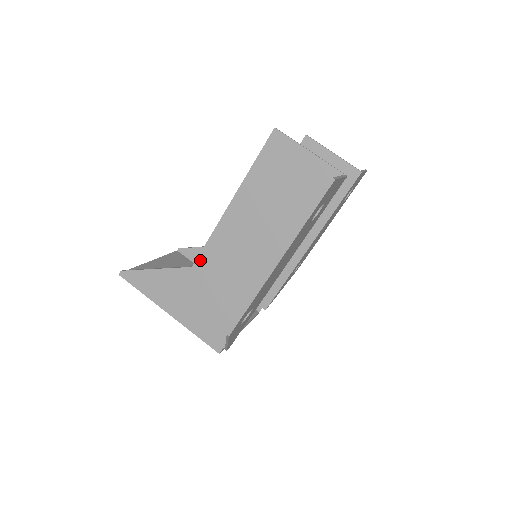
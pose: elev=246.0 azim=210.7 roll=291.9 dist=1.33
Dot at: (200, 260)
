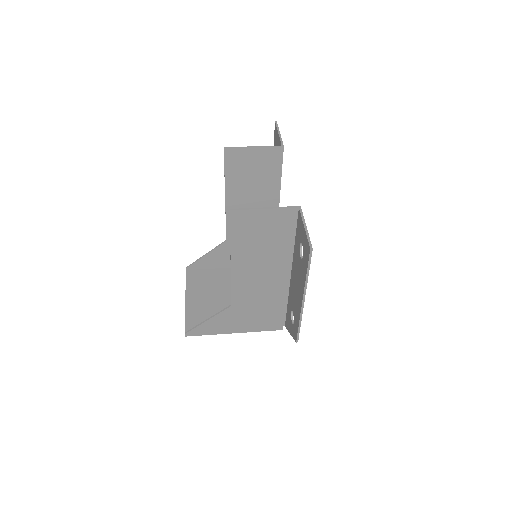
Dot at: (234, 300)
